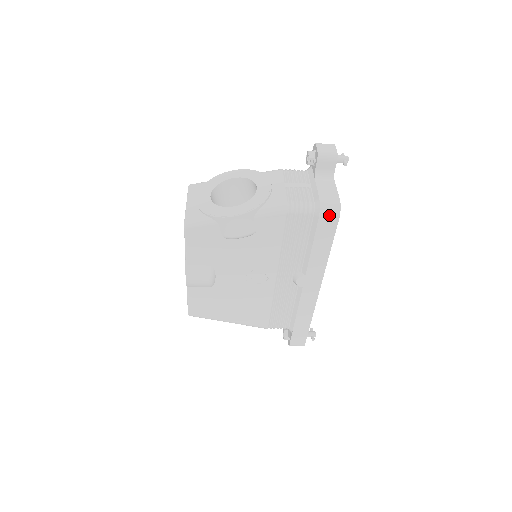
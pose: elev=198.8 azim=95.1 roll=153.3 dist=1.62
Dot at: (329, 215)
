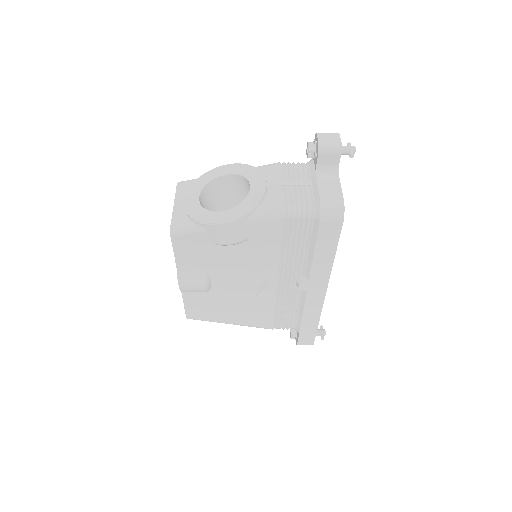
Dot at: (331, 219)
